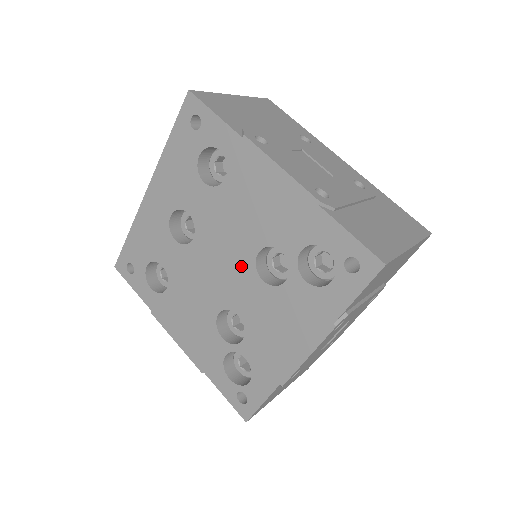
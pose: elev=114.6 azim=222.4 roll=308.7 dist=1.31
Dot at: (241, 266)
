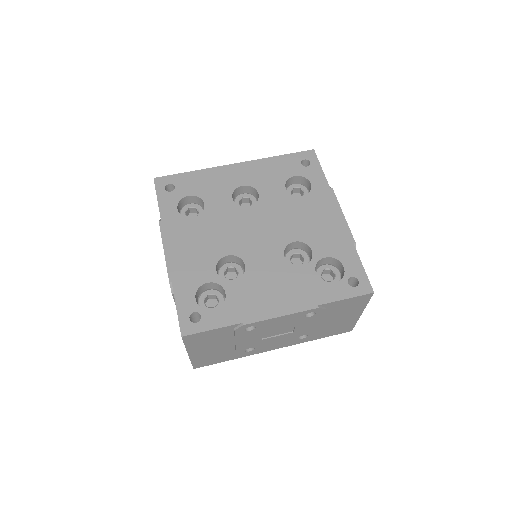
Dot at: (274, 241)
